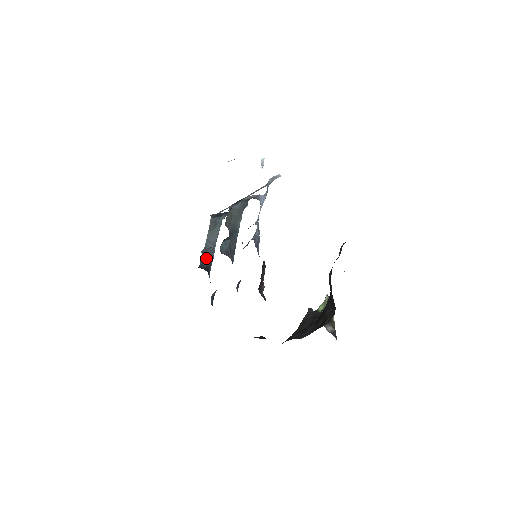
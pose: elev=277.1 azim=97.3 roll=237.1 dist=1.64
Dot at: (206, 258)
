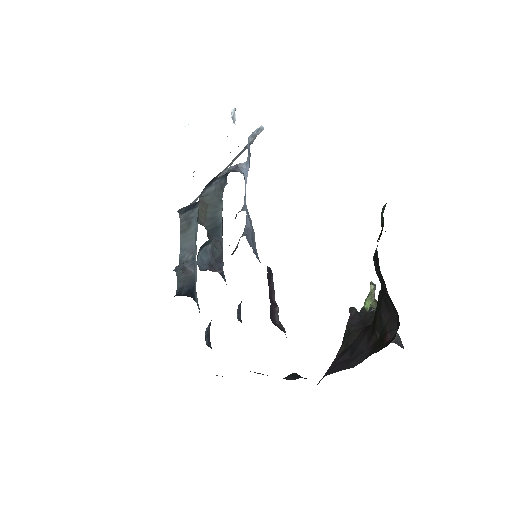
Dot at: (185, 276)
